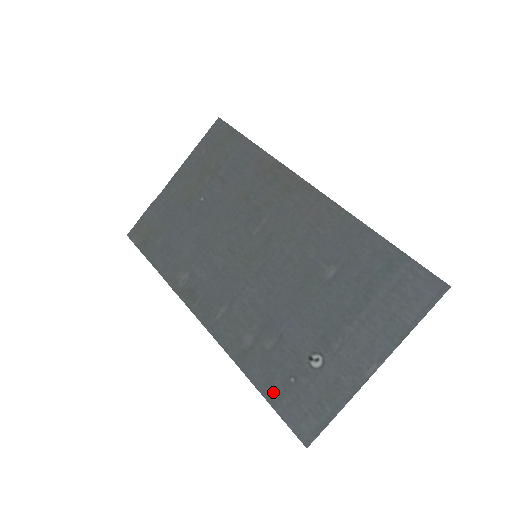
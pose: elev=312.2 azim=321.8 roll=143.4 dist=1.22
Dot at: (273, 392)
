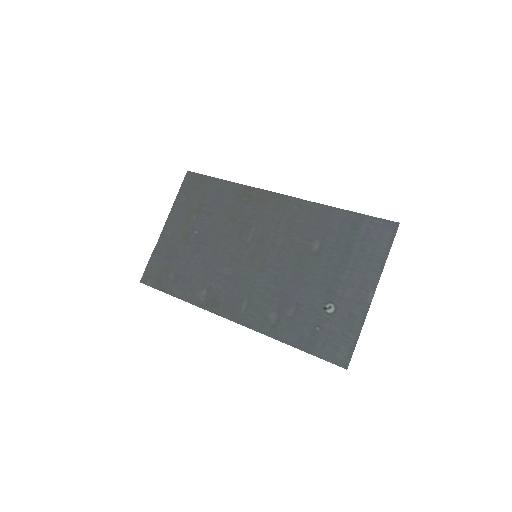
Dot at: (307, 343)
